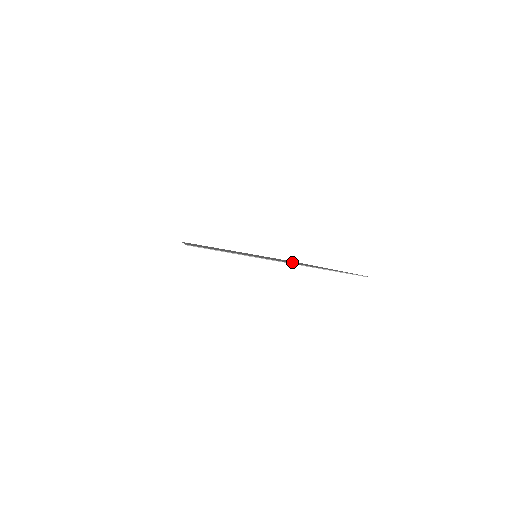
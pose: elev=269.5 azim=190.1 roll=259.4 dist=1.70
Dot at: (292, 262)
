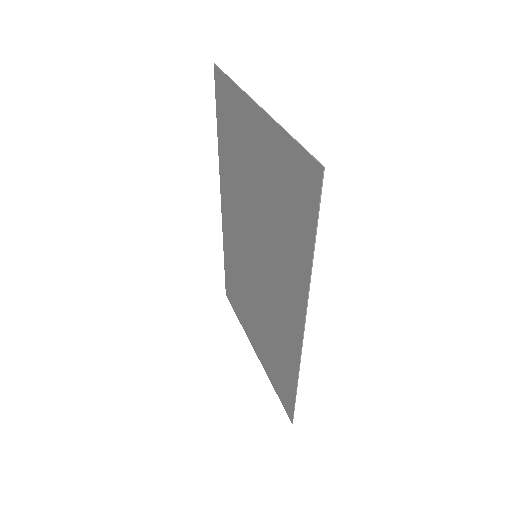
Dot at: (275, 236)
